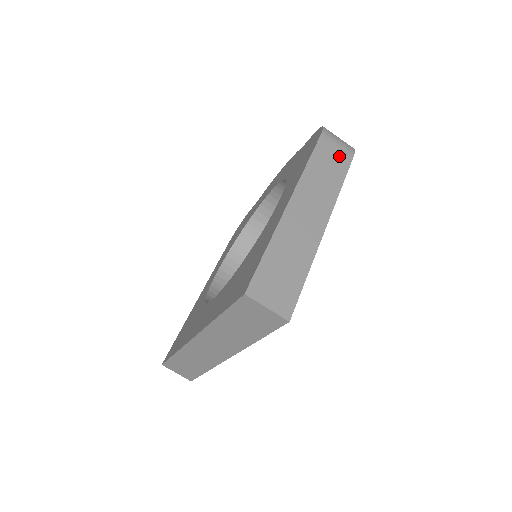
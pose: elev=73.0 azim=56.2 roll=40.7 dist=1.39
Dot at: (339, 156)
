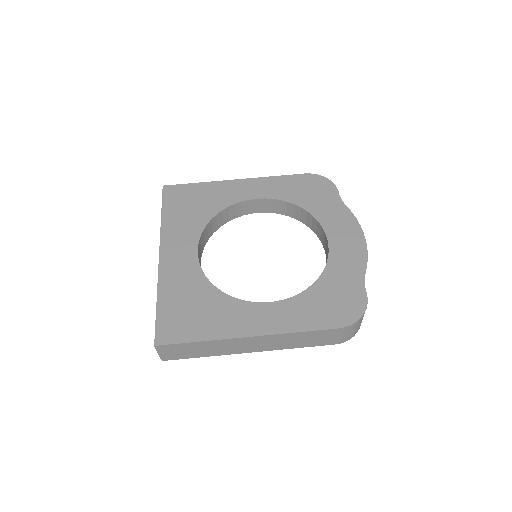
Dot at: (327, 340)
